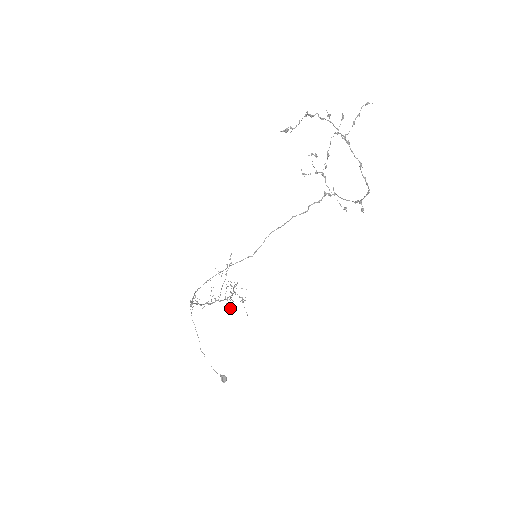
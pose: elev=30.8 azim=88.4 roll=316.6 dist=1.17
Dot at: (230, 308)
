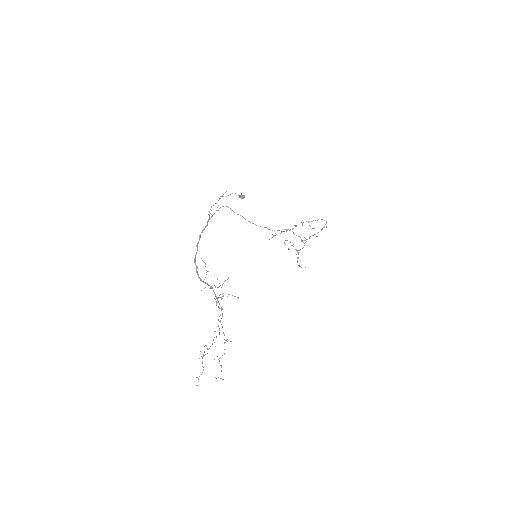
Dot at: occluded
